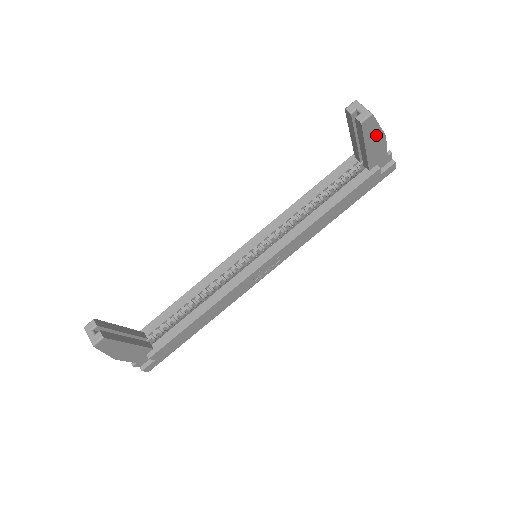
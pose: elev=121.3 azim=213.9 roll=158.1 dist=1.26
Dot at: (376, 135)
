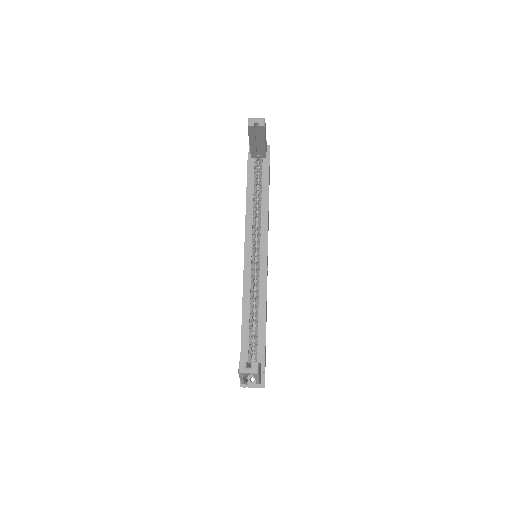
Dot at: occluded
